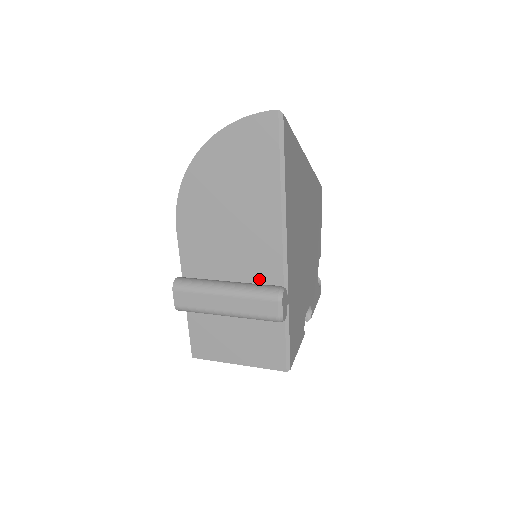
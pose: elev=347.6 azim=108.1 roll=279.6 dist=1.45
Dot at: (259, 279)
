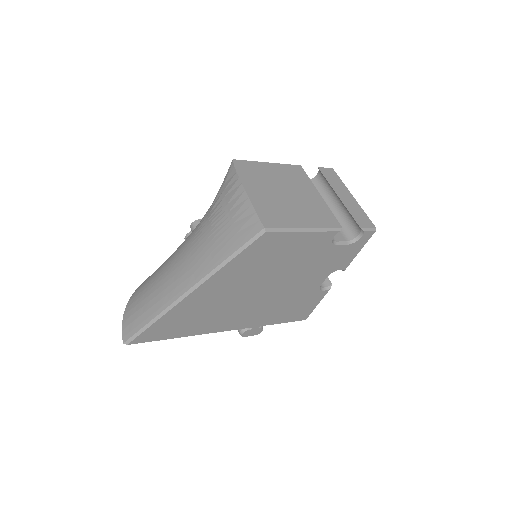
Dot at: occluded
